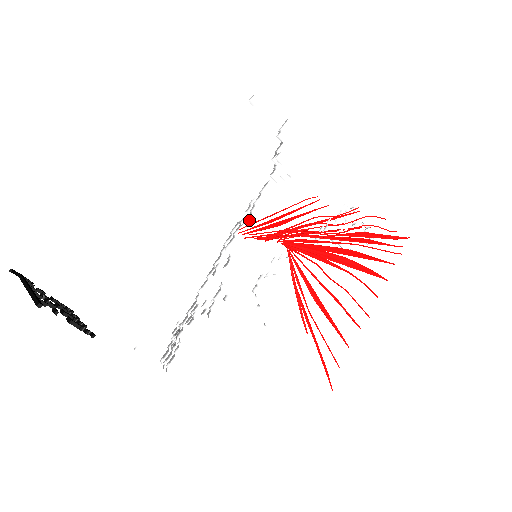
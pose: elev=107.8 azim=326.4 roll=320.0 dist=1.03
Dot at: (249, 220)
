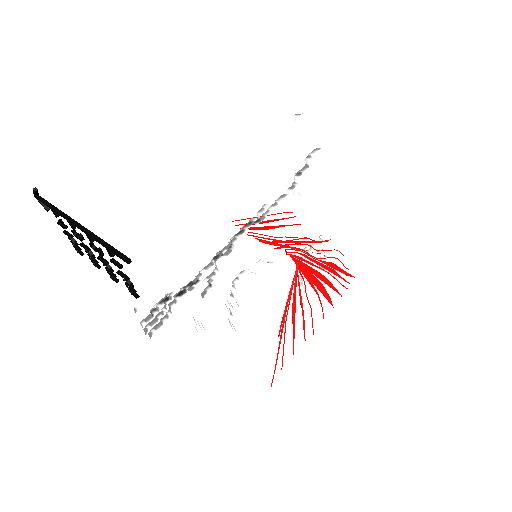
Dot at: occluded
